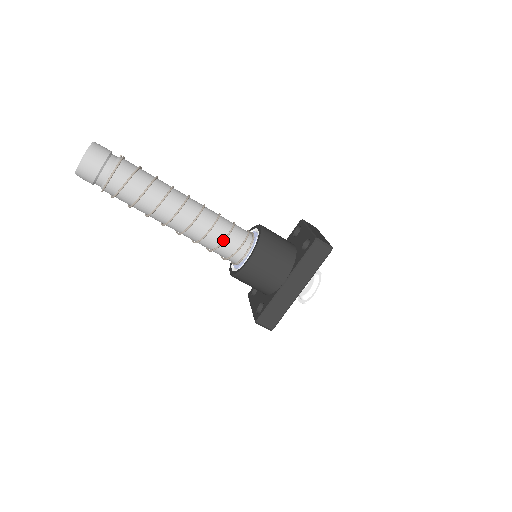
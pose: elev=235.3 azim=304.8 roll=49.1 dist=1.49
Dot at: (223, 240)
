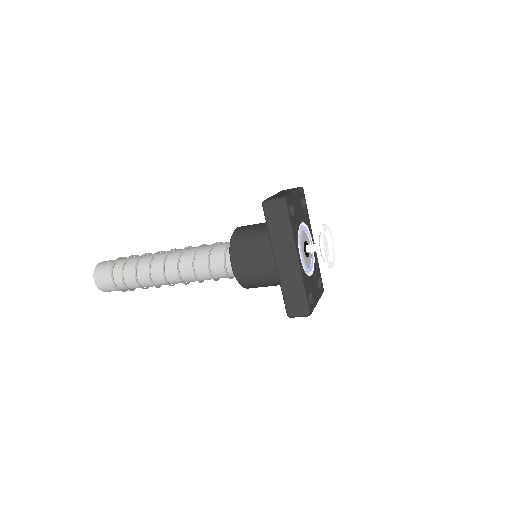
Dot at: (208, 265)
